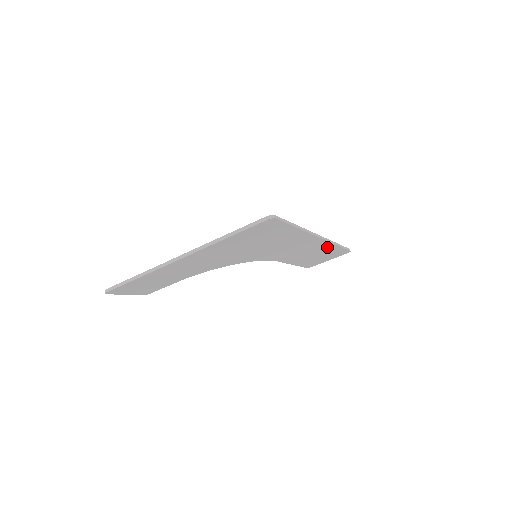
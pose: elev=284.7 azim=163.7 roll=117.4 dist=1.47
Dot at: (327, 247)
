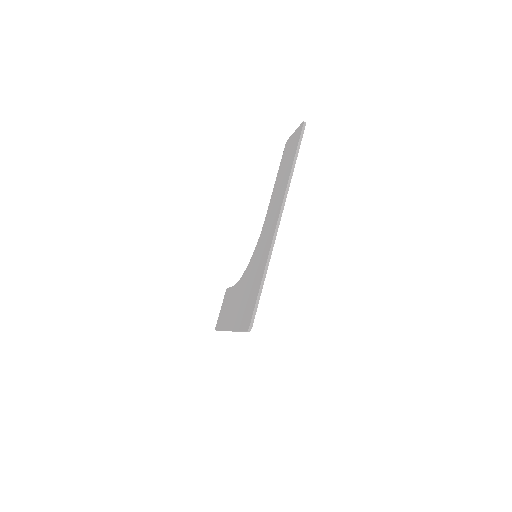
Dot at: occluded
